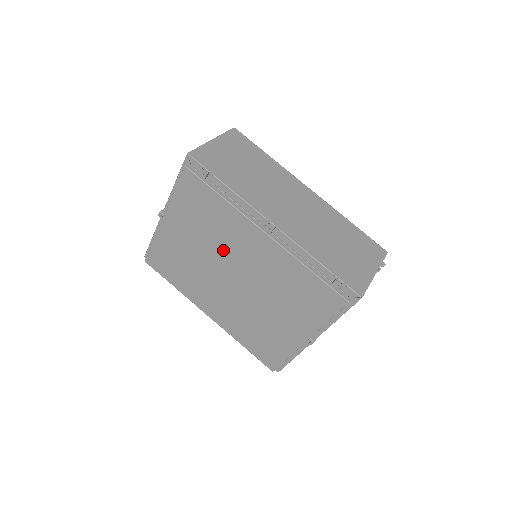
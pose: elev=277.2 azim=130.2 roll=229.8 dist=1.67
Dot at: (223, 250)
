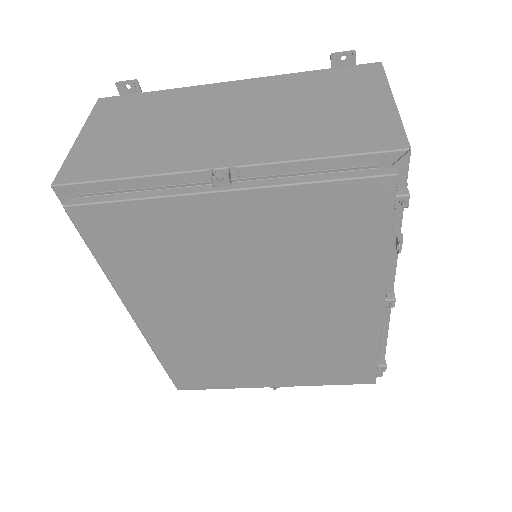
Dot at: (289, 288)
